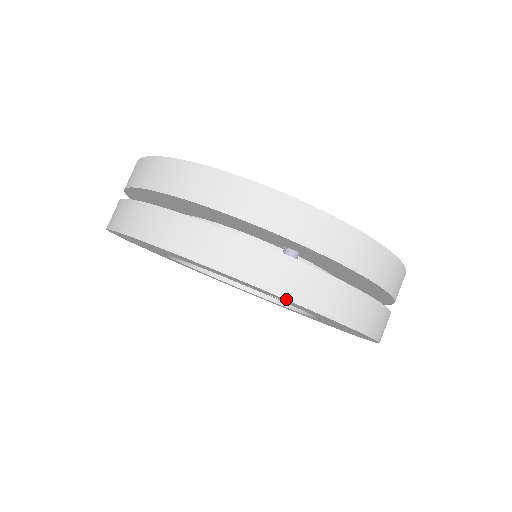
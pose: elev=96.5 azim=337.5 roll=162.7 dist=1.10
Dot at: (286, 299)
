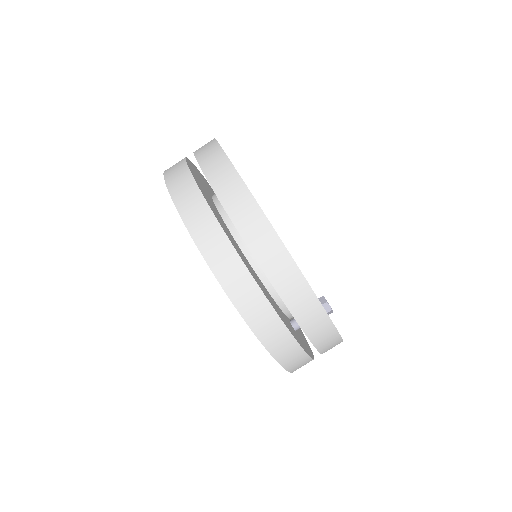
Dot at: occluded
